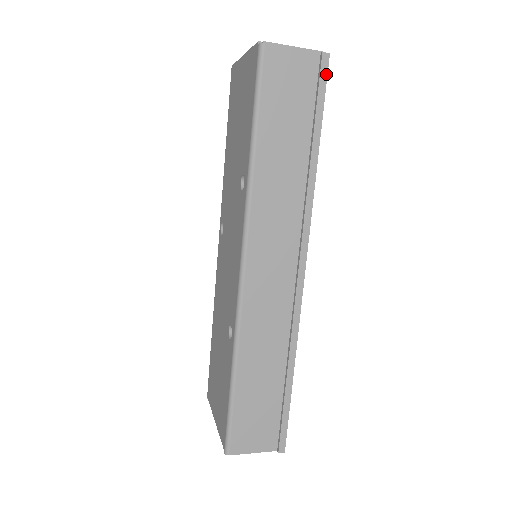
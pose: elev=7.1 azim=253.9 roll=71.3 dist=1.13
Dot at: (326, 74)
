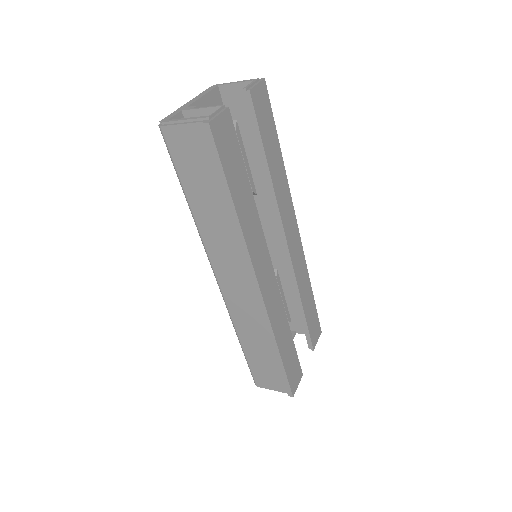
Dot at: (213, 141)
